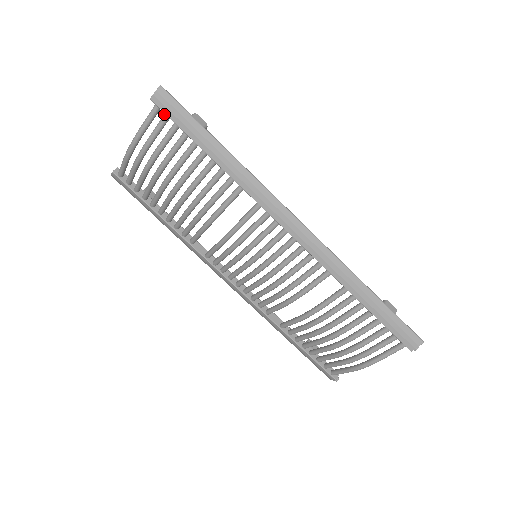
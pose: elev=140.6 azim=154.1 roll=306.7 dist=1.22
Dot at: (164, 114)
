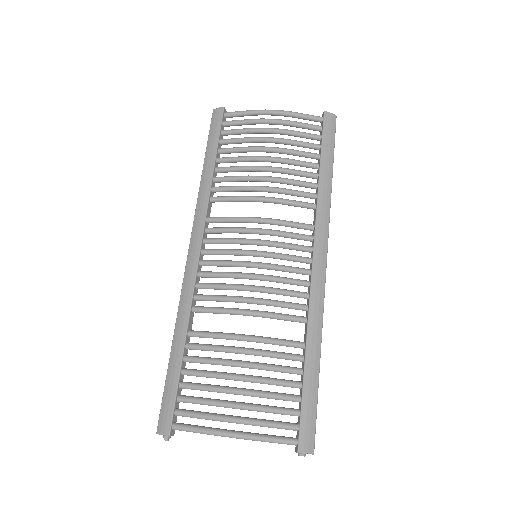
Dot at: occluded
